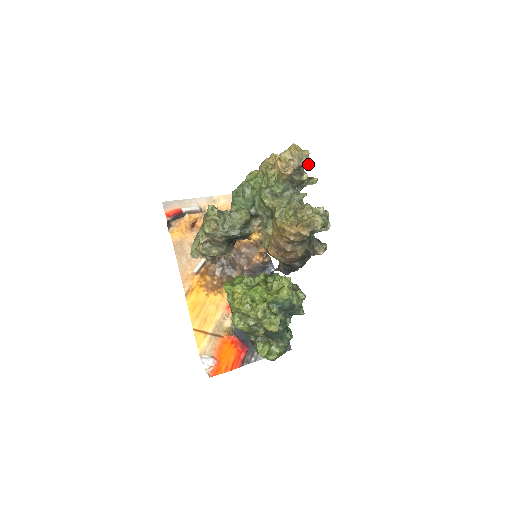
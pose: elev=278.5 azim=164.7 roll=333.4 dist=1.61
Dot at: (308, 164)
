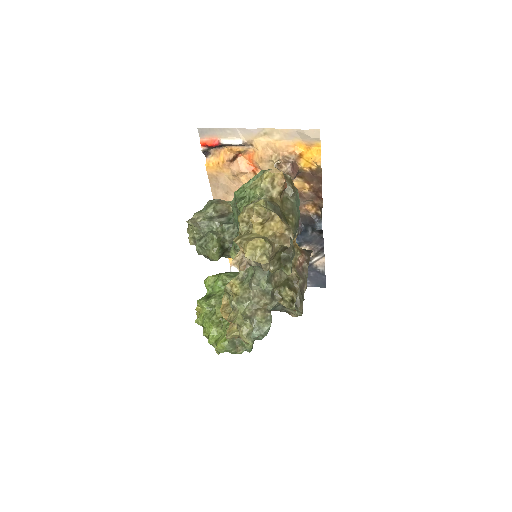
Dot at: (266, 270)
